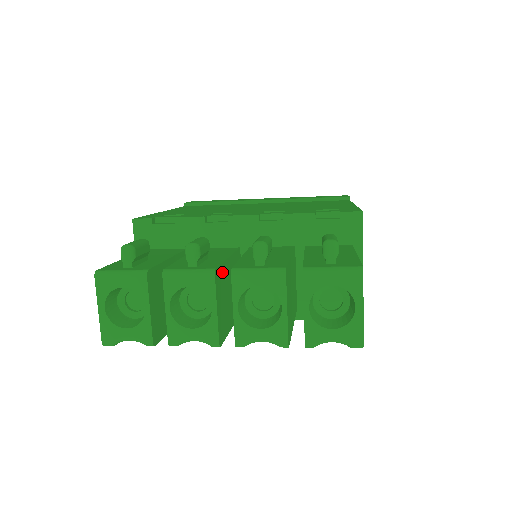
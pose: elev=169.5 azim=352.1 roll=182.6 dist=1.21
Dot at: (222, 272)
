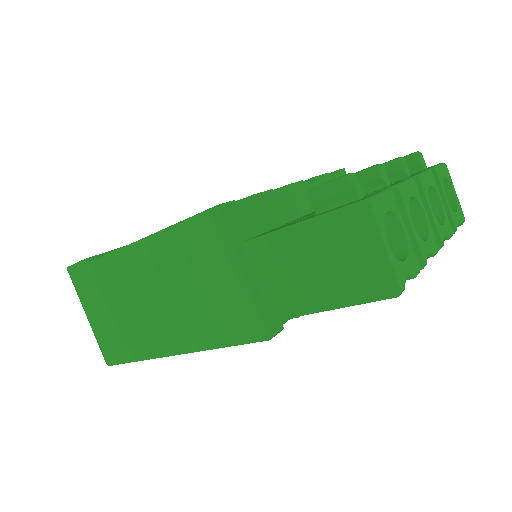
Dot at: occluded
